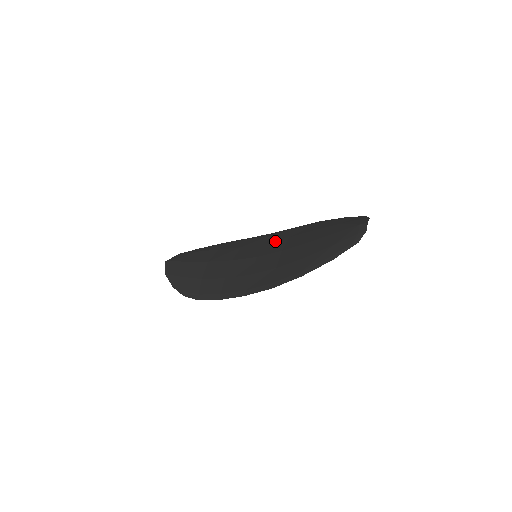
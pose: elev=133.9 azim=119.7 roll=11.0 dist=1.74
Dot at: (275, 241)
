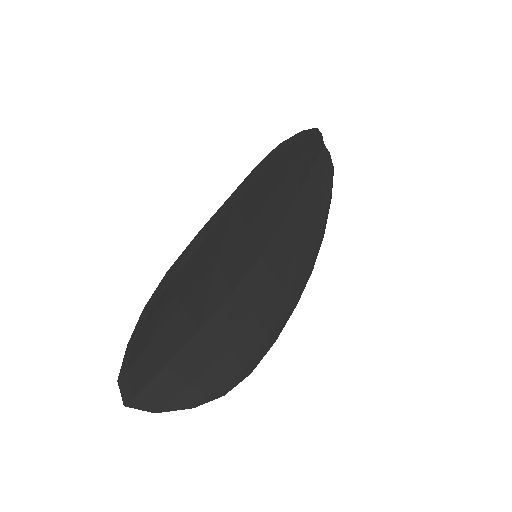
Dot at: (283, 264)
